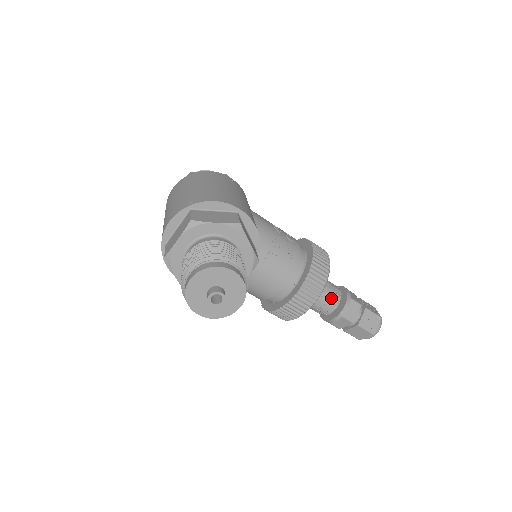
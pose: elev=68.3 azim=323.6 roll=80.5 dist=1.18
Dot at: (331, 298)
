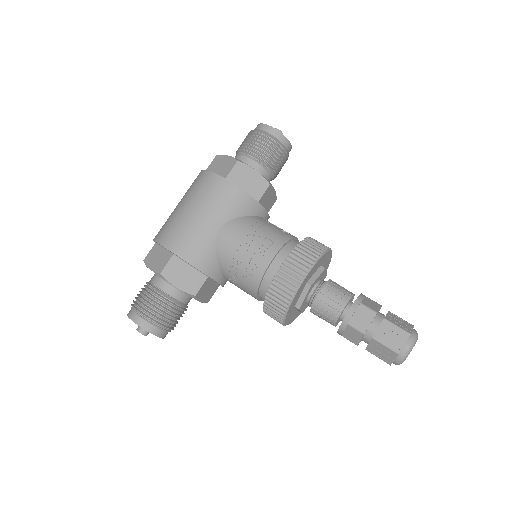
Dot at: (324, 316)
